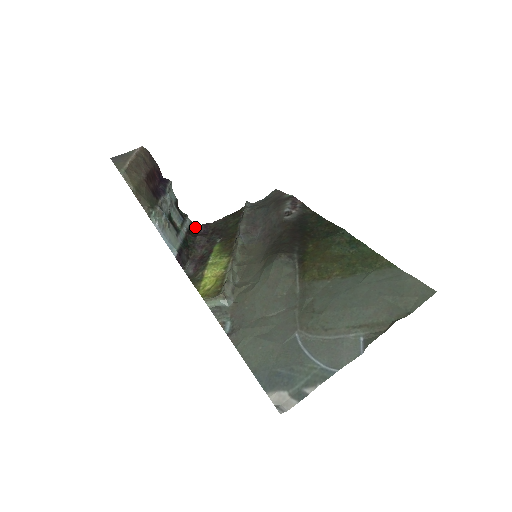
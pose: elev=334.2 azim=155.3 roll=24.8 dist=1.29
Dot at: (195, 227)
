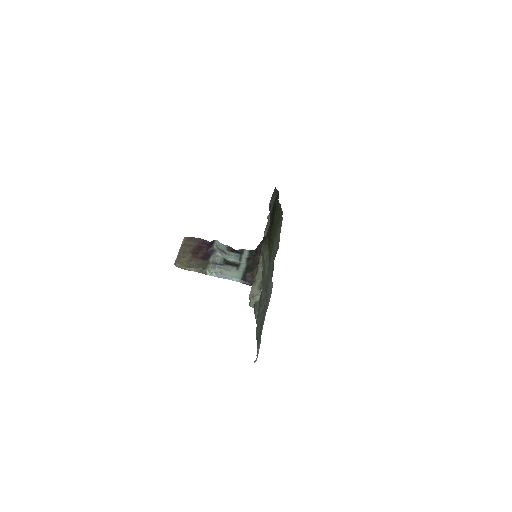
Dot at: (254, 251)
